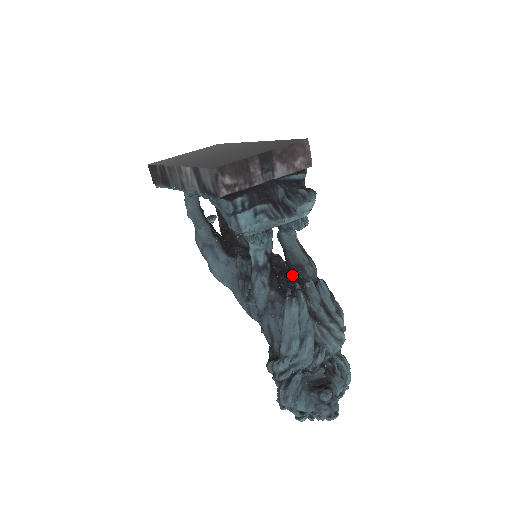
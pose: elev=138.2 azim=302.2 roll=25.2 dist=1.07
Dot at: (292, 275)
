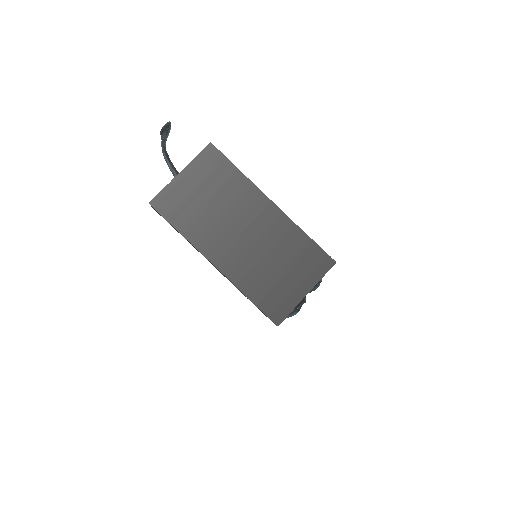
Dot at: occluded
